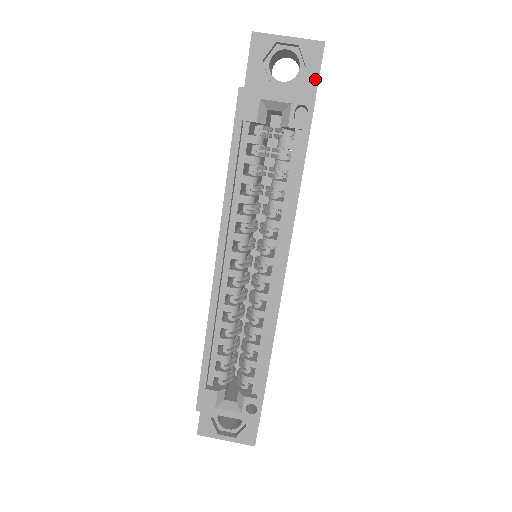
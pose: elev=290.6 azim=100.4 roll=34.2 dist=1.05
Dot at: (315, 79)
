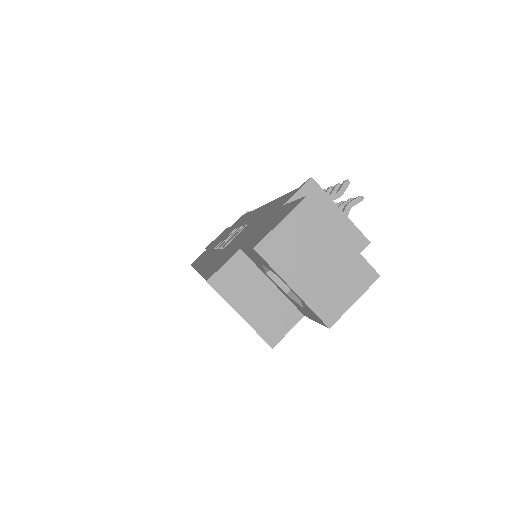
Dot at: (310, 317)
